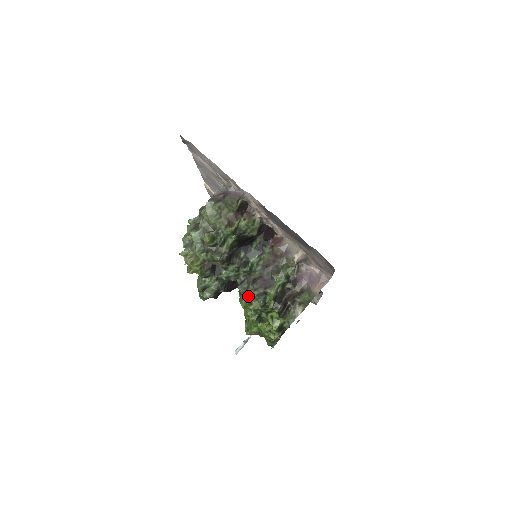
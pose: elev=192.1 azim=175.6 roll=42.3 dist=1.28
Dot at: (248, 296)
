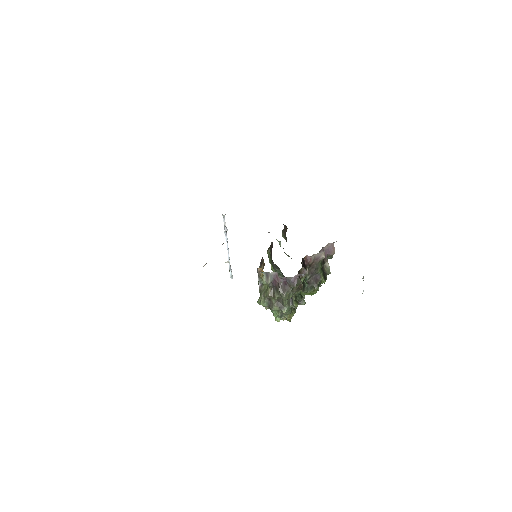
Dot at: (311, 290)
